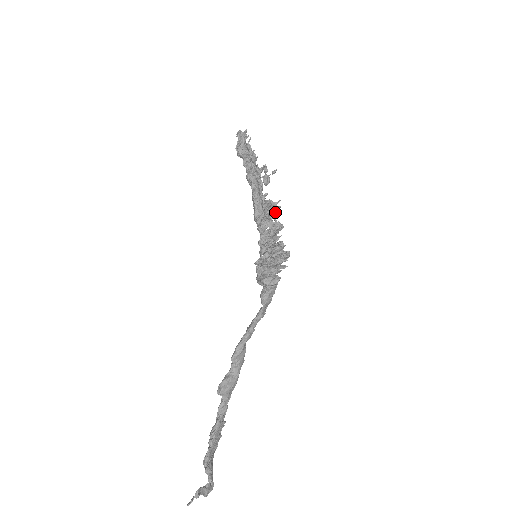
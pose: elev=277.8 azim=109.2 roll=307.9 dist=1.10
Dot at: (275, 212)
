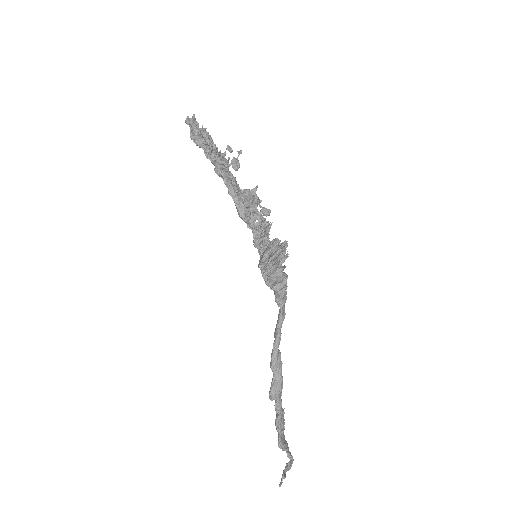
Dot at: (257, 199)
